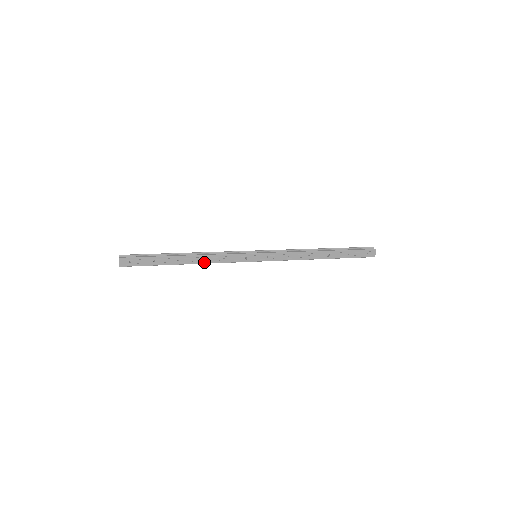
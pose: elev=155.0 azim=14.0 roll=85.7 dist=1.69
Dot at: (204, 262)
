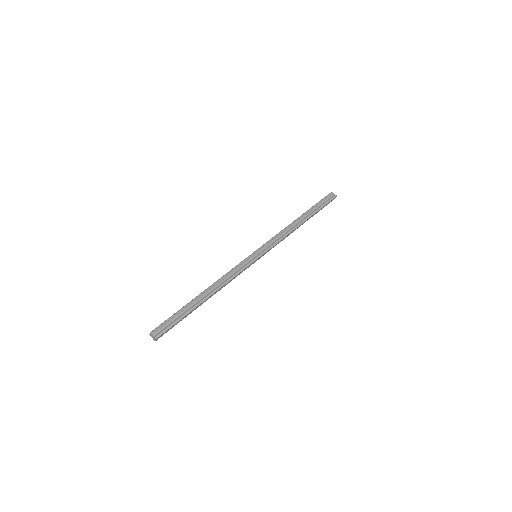
Dot at: (220, 289)
